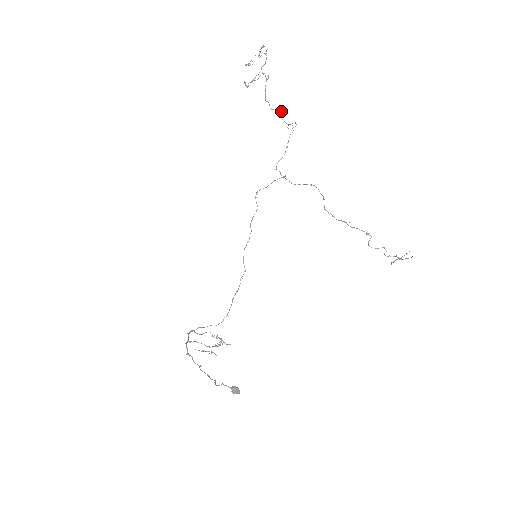
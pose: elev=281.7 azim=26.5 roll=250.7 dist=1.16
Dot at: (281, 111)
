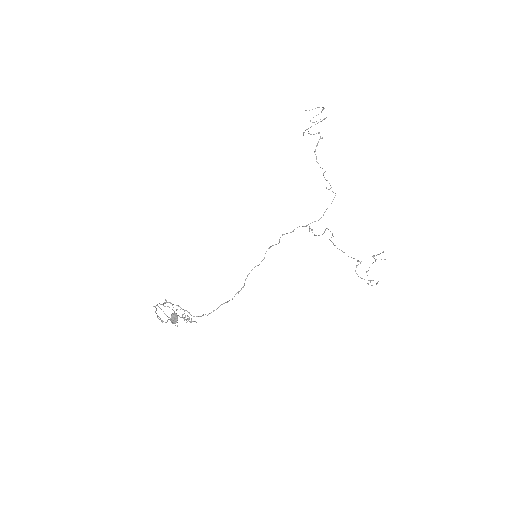
Dot at: occluded
